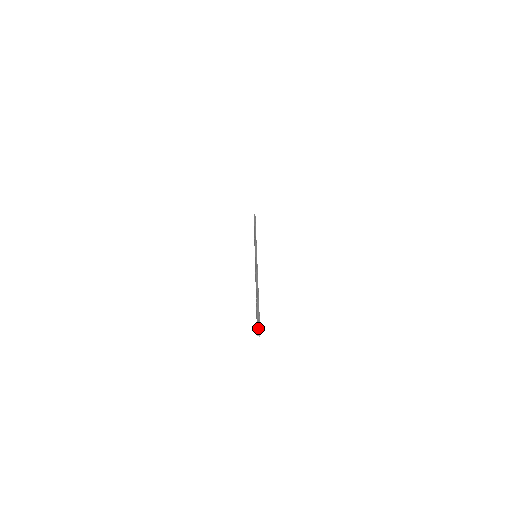
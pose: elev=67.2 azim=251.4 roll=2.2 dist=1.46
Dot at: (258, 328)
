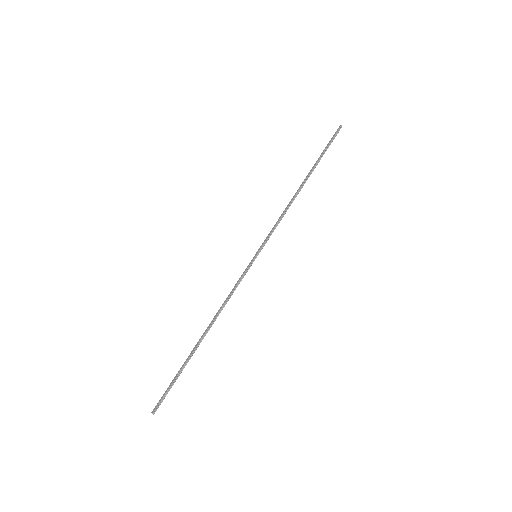
Dot at: (157, 406)
